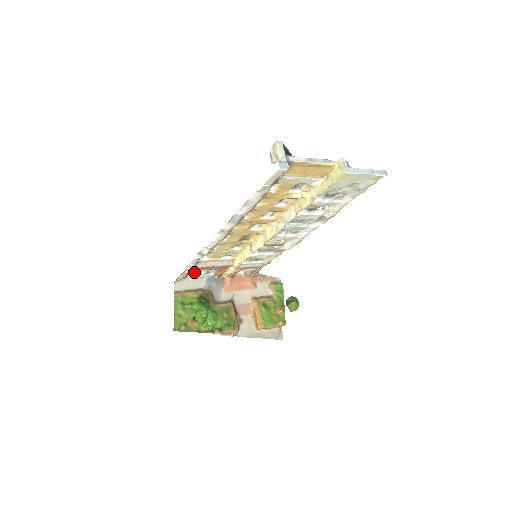
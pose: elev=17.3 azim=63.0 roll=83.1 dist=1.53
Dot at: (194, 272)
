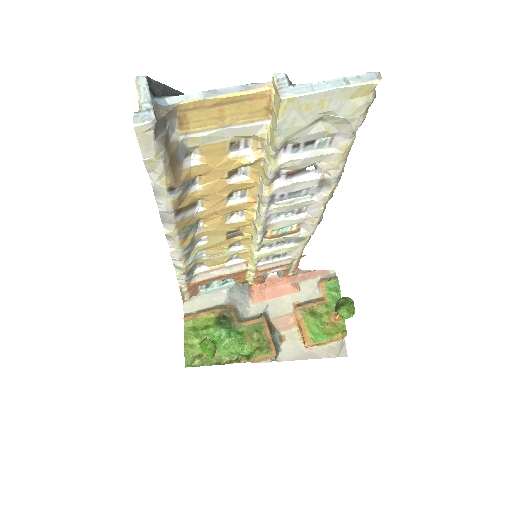
Dot at: (202, 286)
